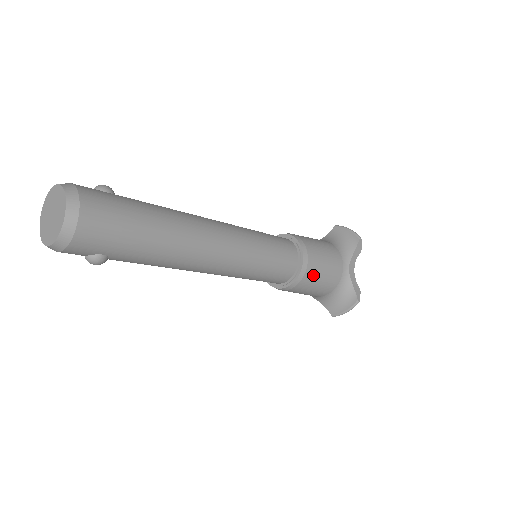
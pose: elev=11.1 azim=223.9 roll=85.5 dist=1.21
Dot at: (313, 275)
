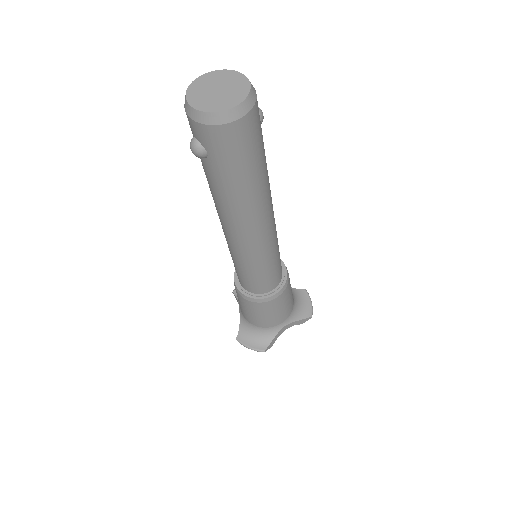
Dot at: (267, 308)
